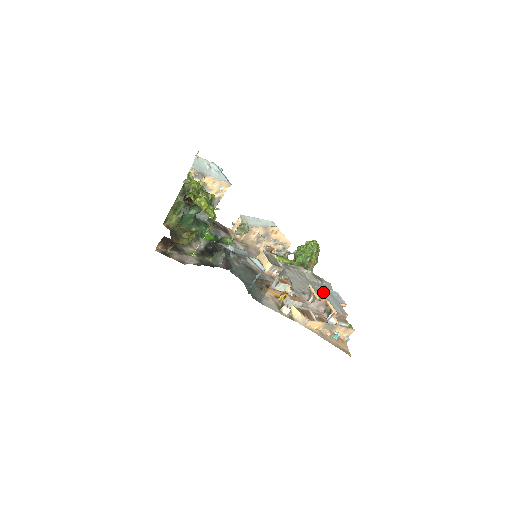
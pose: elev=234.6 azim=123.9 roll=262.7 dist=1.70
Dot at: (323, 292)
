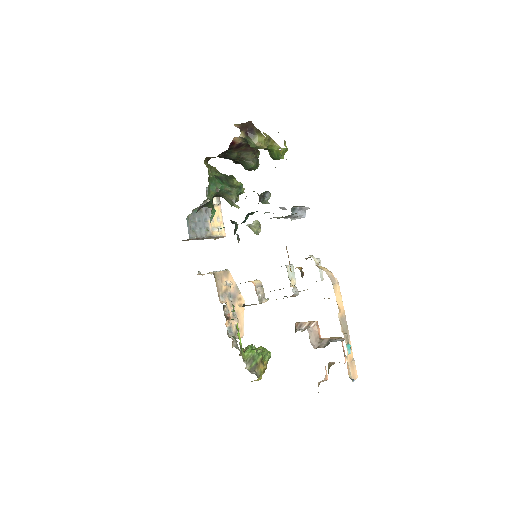
Dot at: occluded
